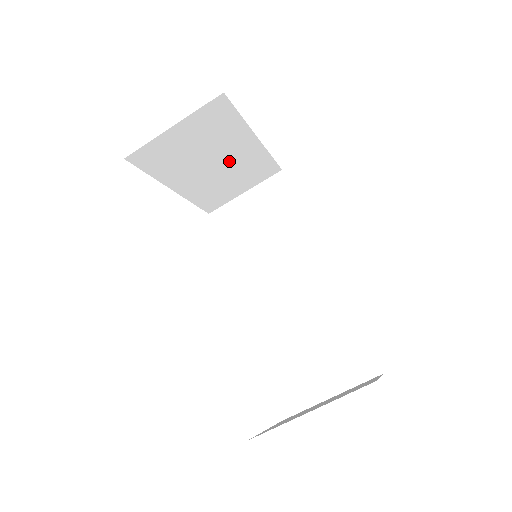
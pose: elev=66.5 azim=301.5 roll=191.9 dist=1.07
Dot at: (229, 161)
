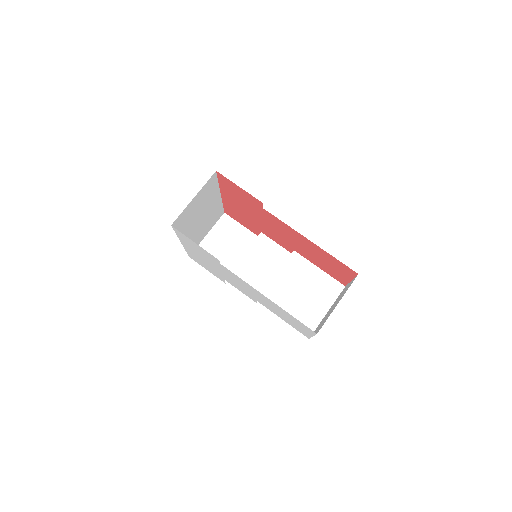
Dot at: (207, 213)
